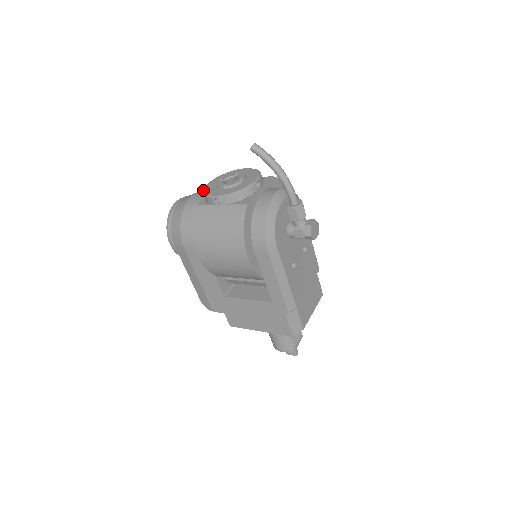
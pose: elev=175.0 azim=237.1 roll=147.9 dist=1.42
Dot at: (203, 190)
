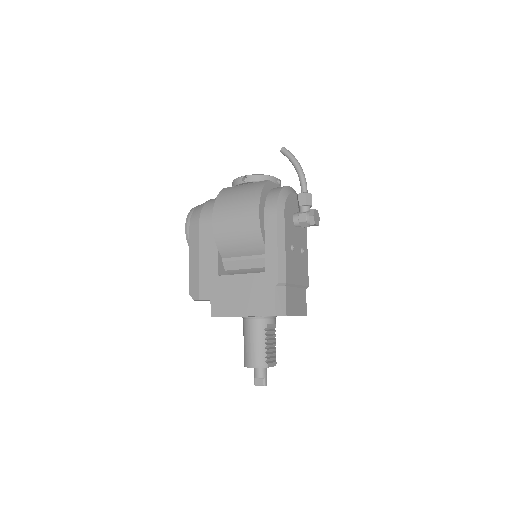
Dot at: (232, 182)
